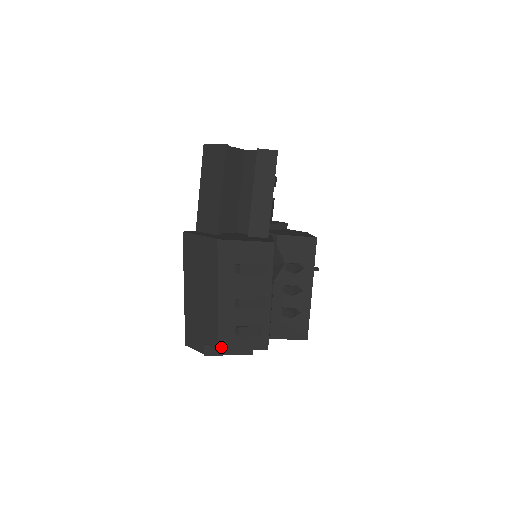
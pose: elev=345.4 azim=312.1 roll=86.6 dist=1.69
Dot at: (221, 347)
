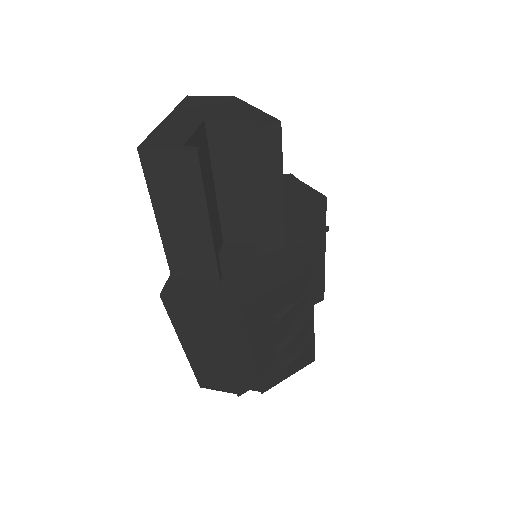
Dot at: (264, 390)
